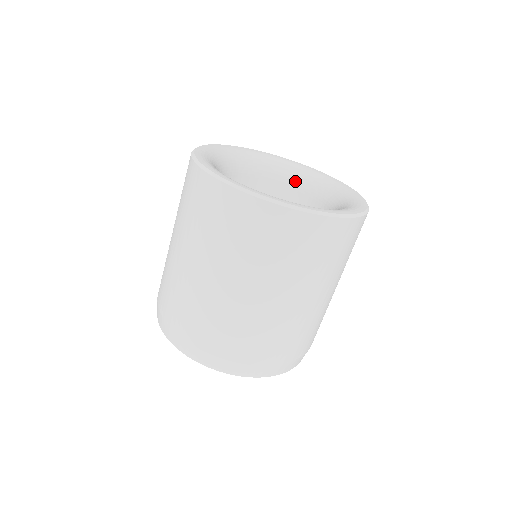
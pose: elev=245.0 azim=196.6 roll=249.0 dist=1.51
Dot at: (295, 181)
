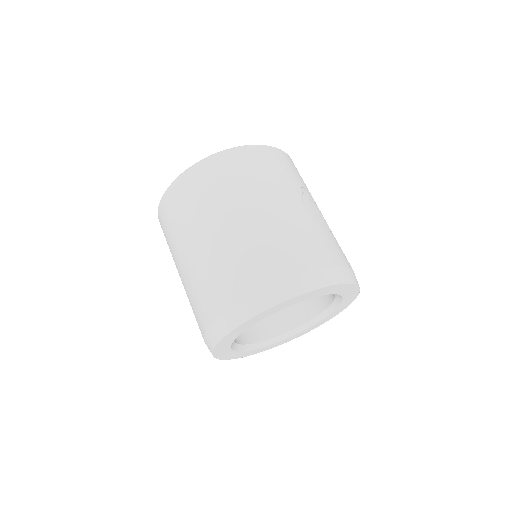
Dot at: occluded
